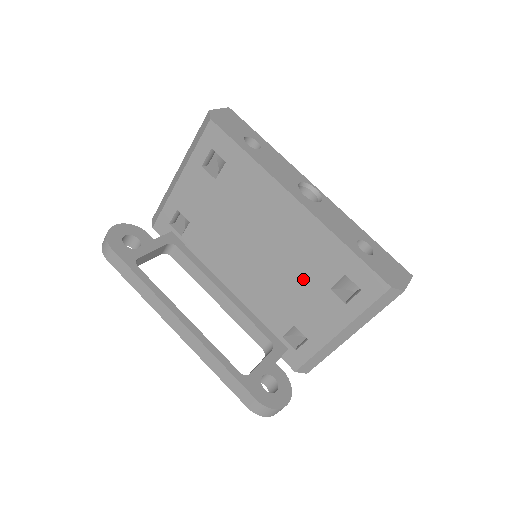
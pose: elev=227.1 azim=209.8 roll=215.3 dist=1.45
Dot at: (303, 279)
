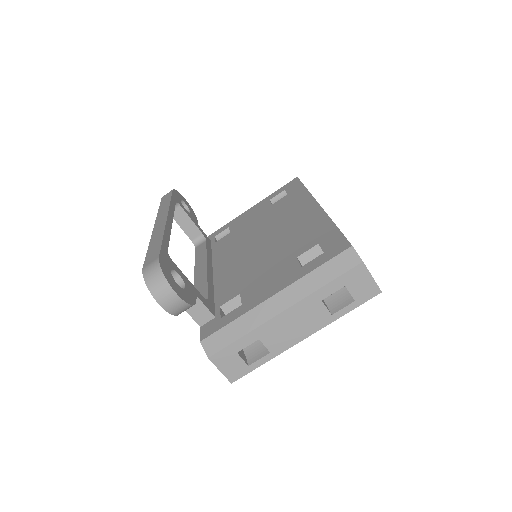
Dot at: (280, 254)
